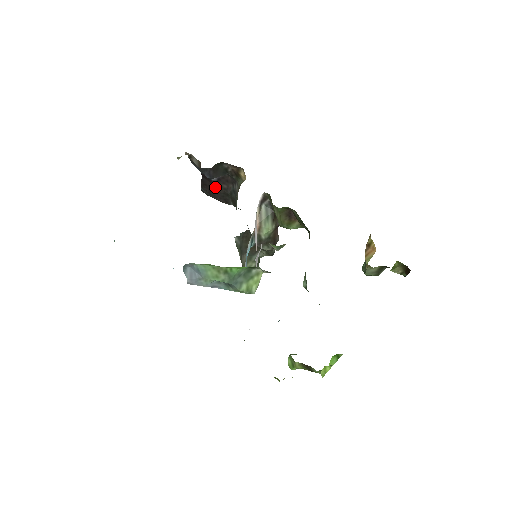
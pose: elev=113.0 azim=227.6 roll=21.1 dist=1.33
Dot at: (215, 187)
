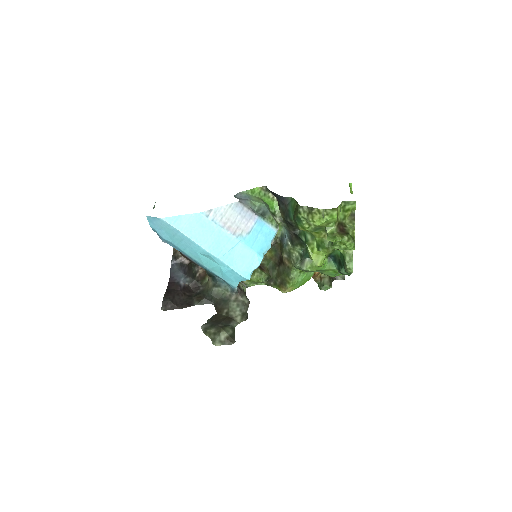
Dot at: (180, 293)
